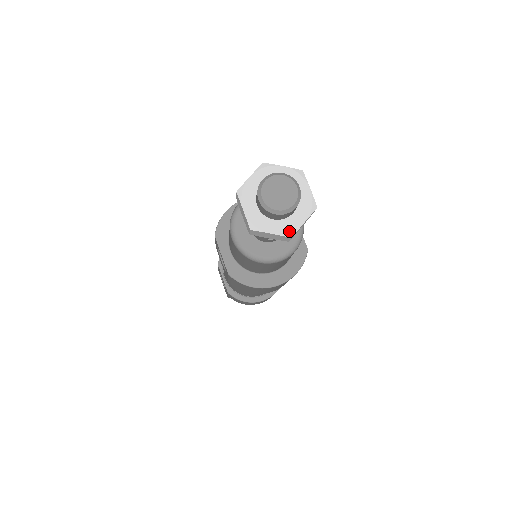
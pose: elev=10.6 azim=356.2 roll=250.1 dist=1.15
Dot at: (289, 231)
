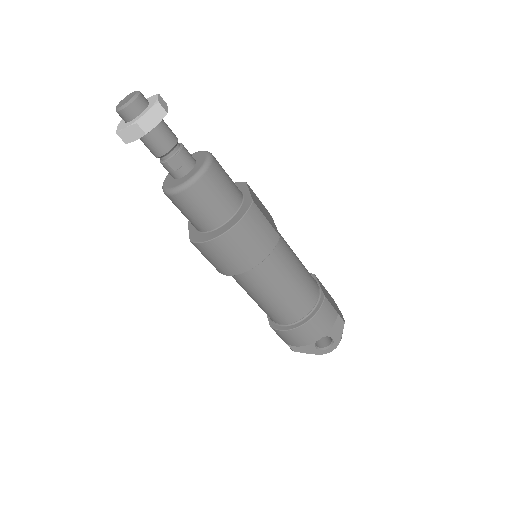
Dot at: (136, 121)
